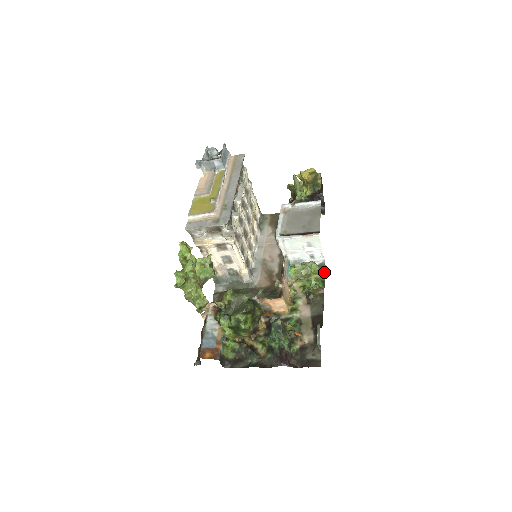
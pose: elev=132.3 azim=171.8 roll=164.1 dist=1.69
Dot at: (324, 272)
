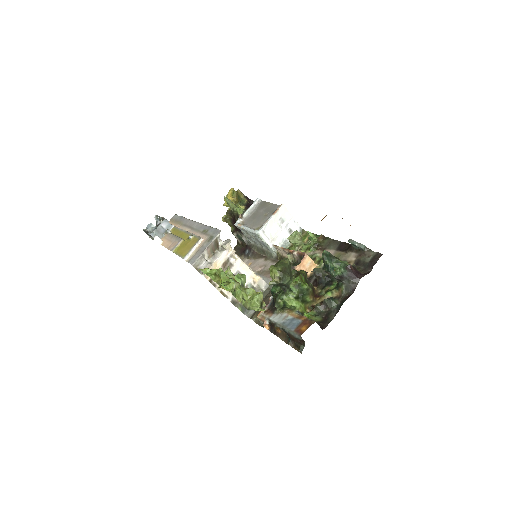
Dot at: occluded
